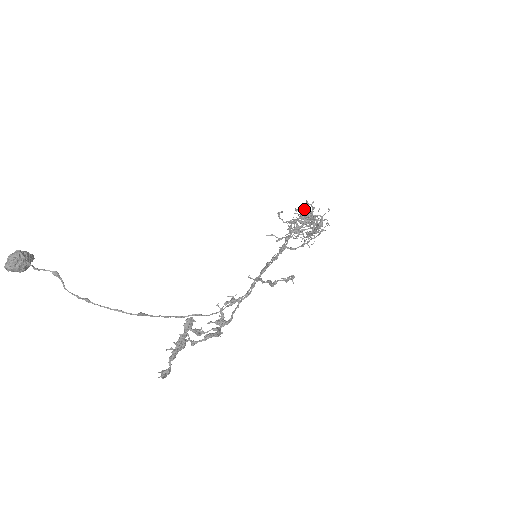
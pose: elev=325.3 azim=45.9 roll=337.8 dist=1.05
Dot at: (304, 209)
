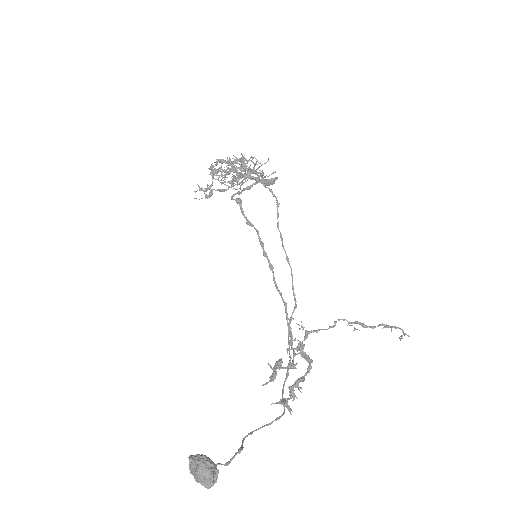
Dot at: (236, 160)
